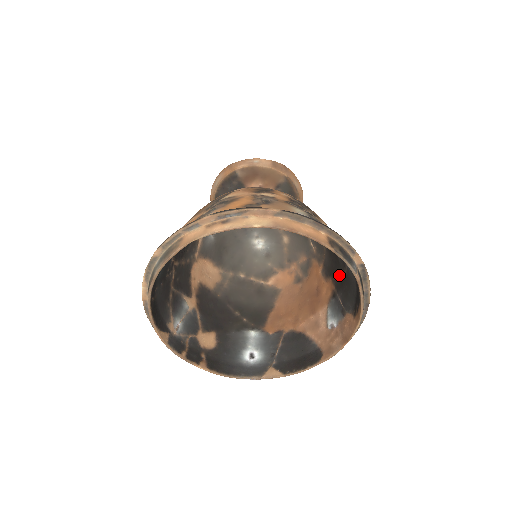
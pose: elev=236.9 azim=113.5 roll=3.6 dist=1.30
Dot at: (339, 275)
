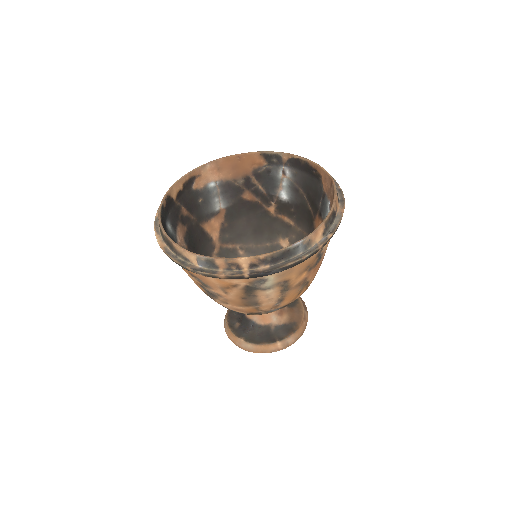
Dot at: (309, 207)
